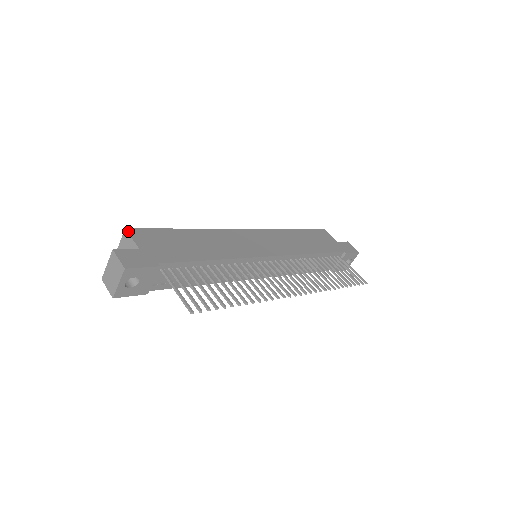
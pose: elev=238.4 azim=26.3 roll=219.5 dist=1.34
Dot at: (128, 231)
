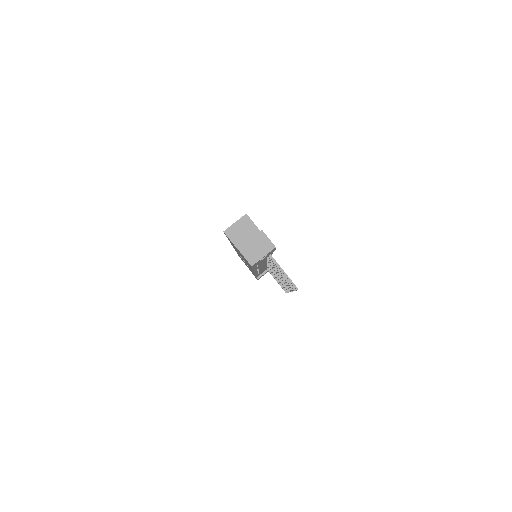
Dot at: occluded
